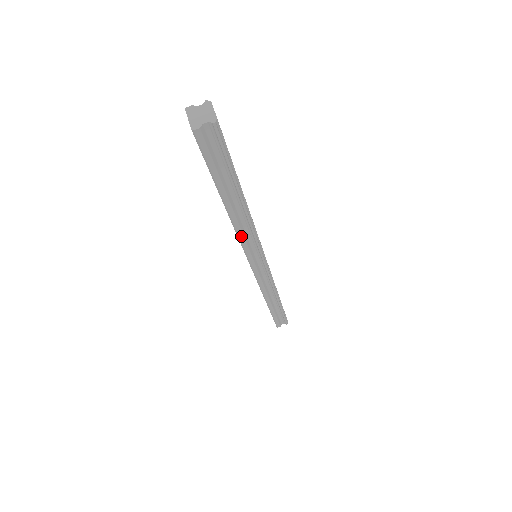
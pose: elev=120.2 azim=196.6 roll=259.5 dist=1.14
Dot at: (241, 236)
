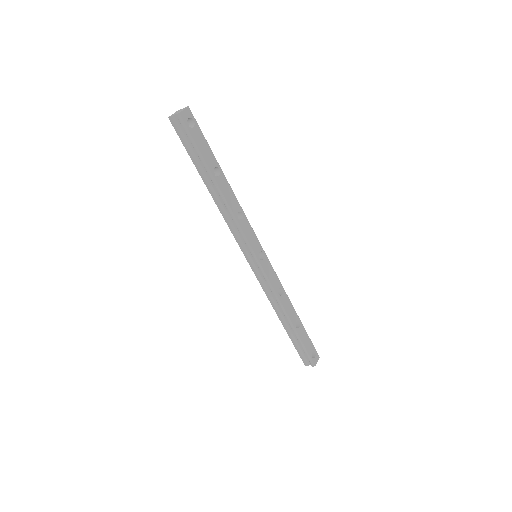
Dot at: (227, 221)
